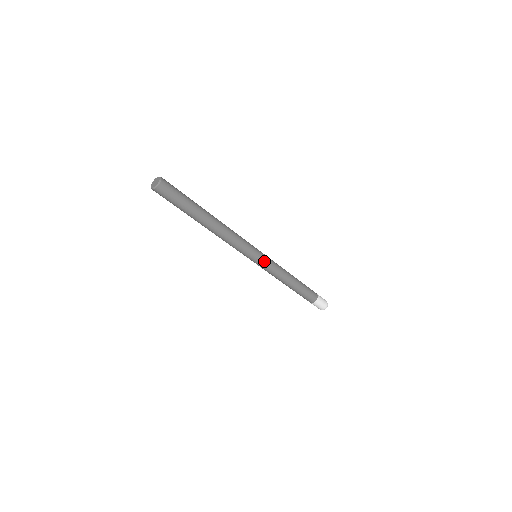
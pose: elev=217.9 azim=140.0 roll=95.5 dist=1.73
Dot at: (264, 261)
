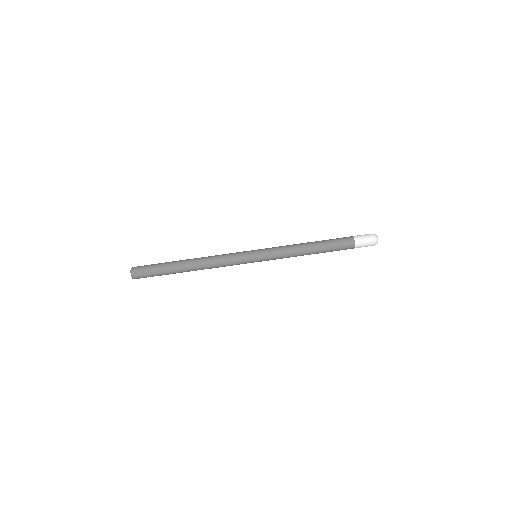
Dot at: (263, 253)
